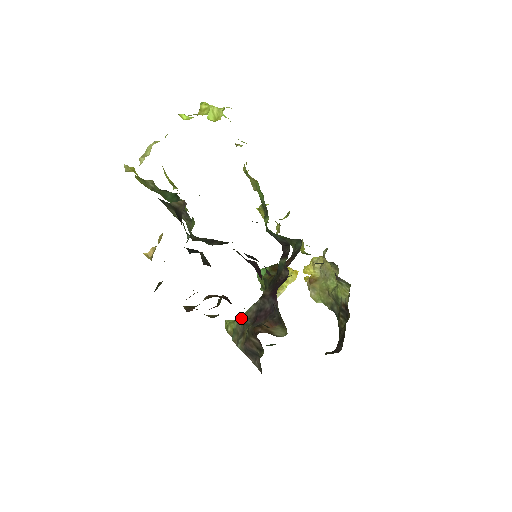
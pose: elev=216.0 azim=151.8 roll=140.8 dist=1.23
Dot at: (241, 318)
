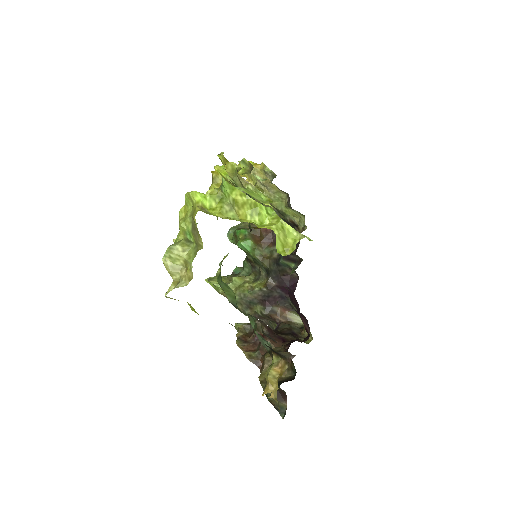
Dot at: (245, 297)
